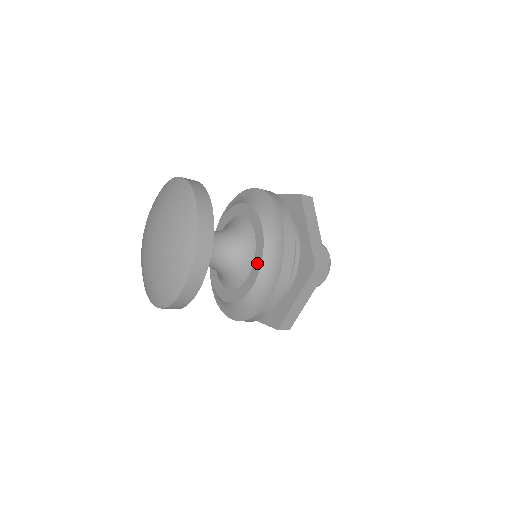
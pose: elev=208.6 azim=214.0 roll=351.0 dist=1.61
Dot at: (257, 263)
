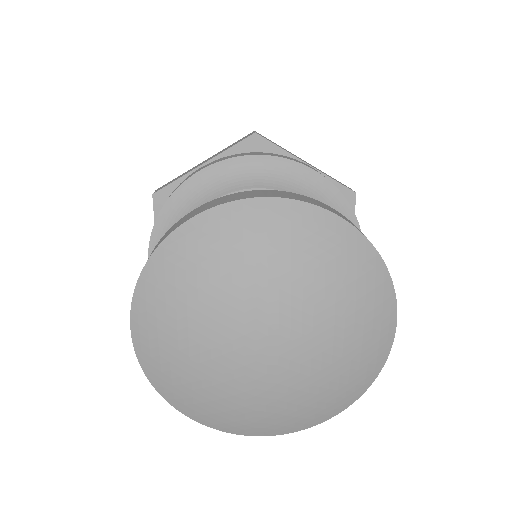
Dot at: occluded
